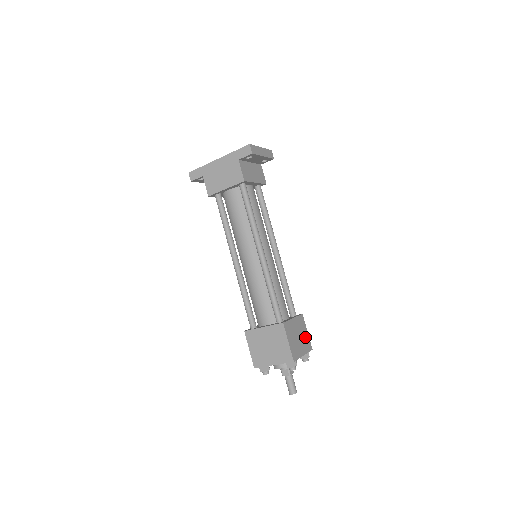
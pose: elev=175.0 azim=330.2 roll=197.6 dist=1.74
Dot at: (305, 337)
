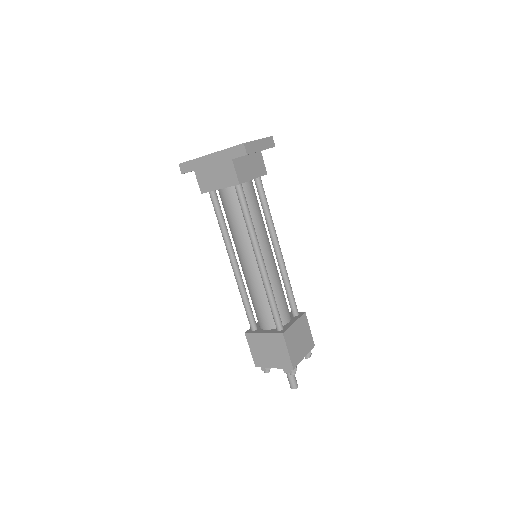
Dot at: (307, 336)
